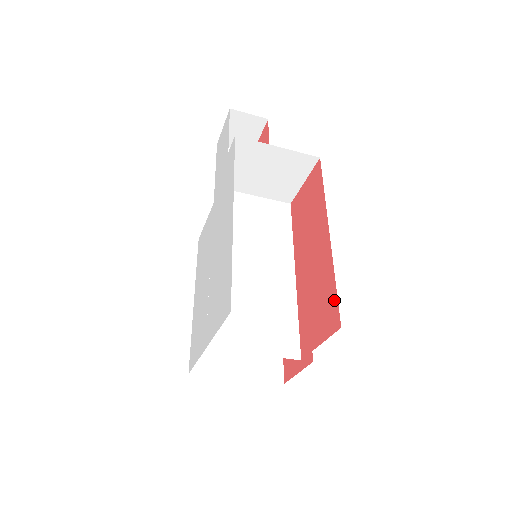
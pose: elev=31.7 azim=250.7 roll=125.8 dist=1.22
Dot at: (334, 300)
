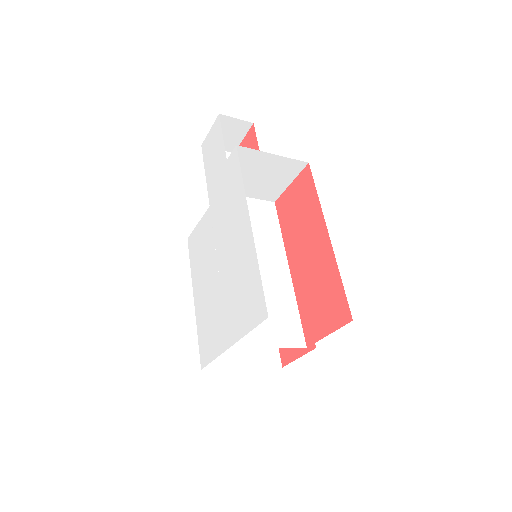
Dot at: (342, 296)
